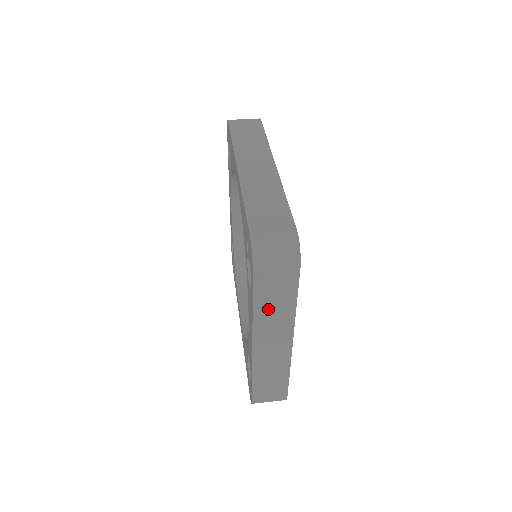
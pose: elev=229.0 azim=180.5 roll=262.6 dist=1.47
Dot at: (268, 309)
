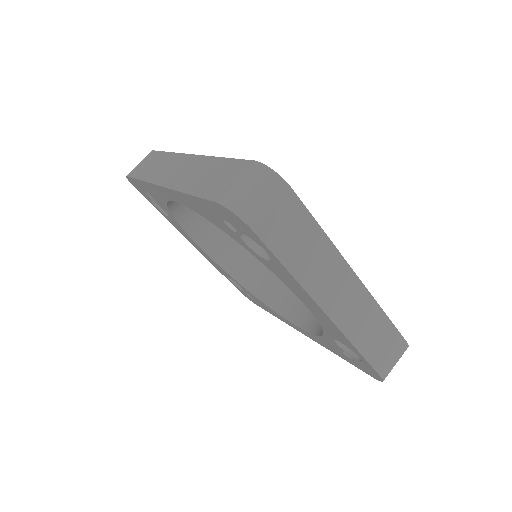
Dot at: (303, 260)
